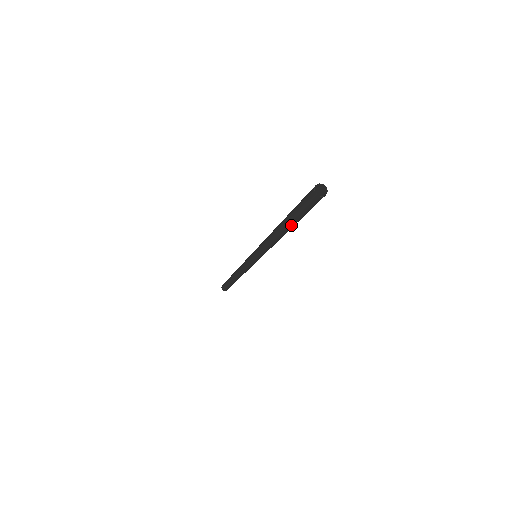
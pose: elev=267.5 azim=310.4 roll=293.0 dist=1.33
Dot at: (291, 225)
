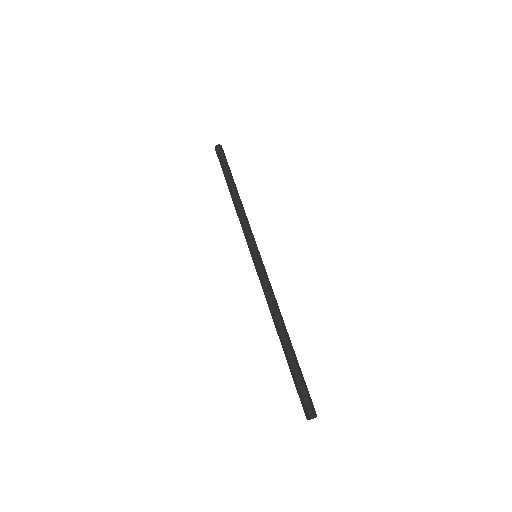
Dot at: (232, 178)
